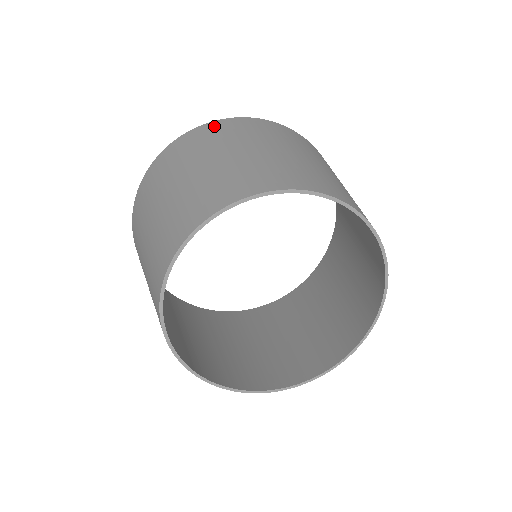
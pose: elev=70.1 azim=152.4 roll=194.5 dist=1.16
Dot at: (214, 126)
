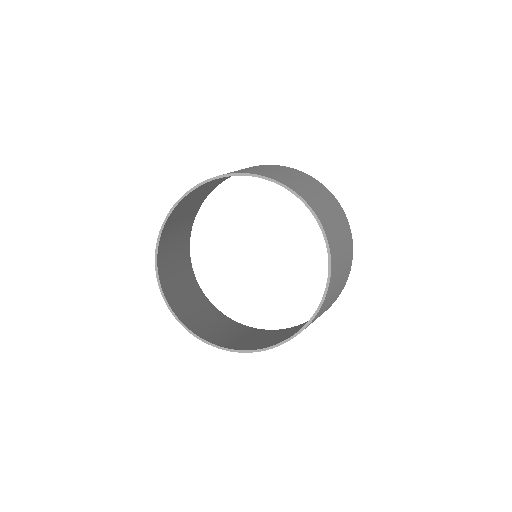
Dot at: (289, 168)
